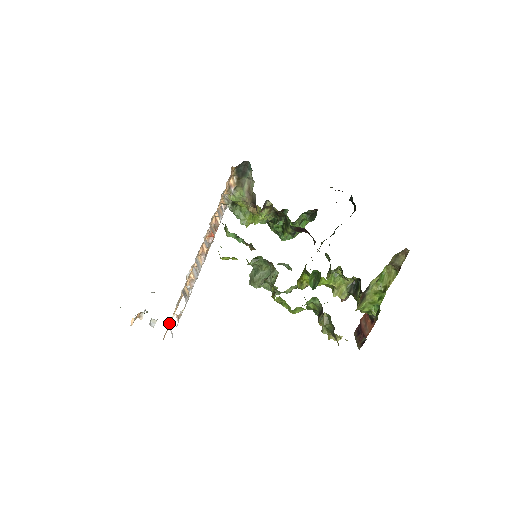
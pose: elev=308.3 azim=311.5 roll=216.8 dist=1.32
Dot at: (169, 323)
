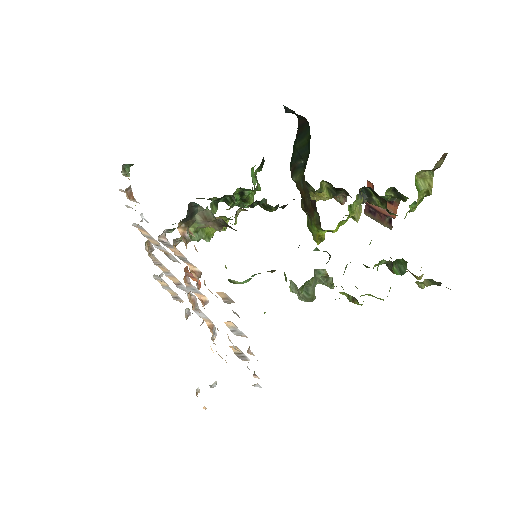
Dot at: occluded
